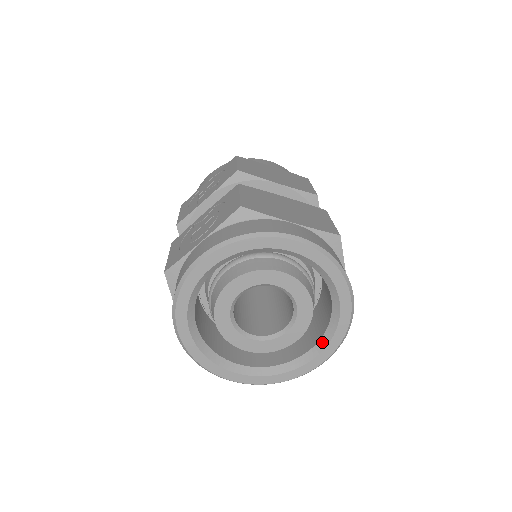
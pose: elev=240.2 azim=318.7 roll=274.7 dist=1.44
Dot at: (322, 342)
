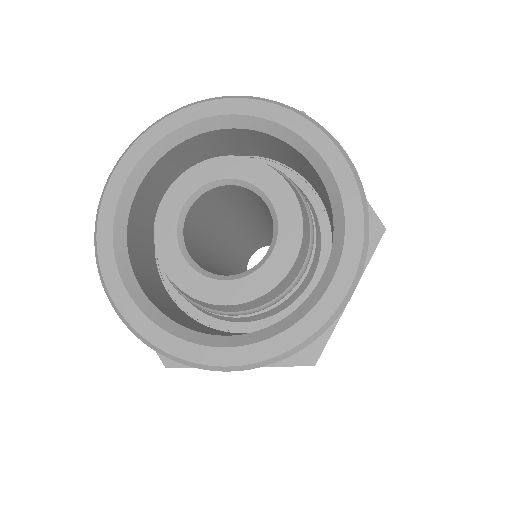
Dot at: (262, 333)
